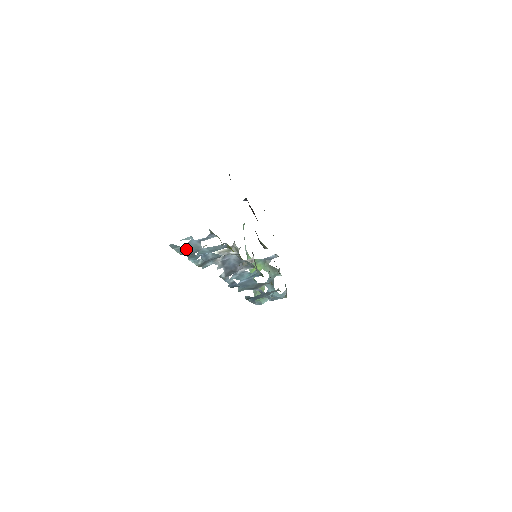
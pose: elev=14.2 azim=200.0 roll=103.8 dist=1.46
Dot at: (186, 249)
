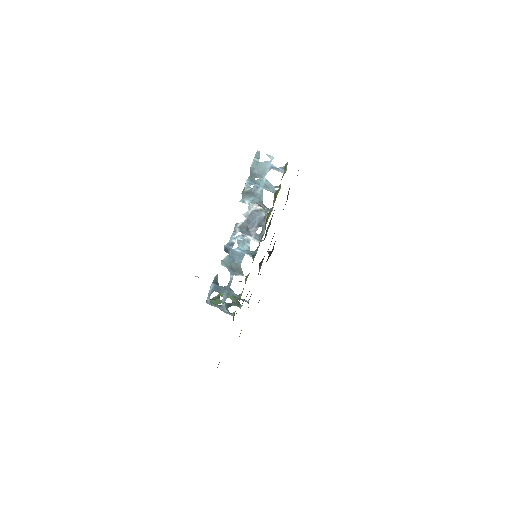
Dot at: (258, 166)
